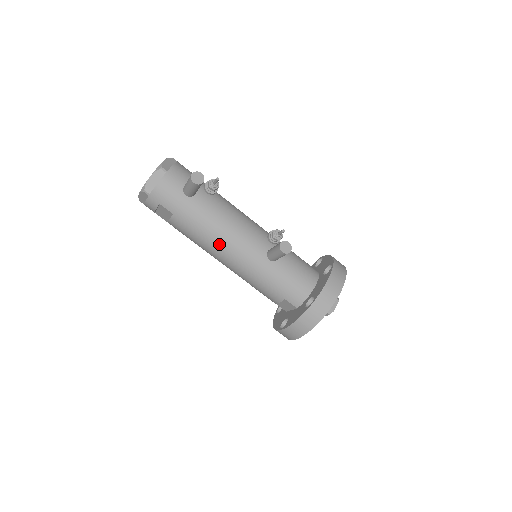
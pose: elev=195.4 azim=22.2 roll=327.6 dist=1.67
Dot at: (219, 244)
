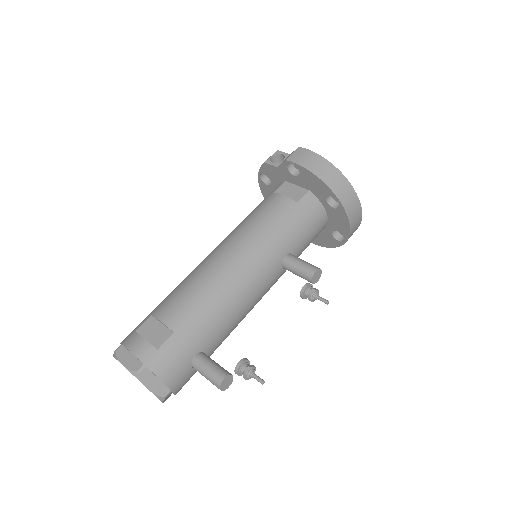
Dot at: occluded
